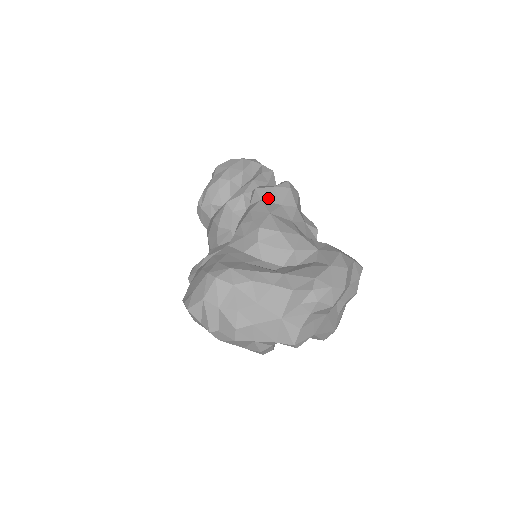
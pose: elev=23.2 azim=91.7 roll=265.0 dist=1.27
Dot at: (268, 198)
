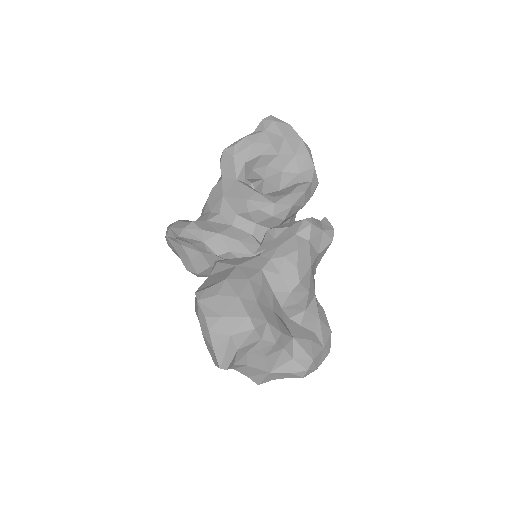
Dot at: (314, 241)
